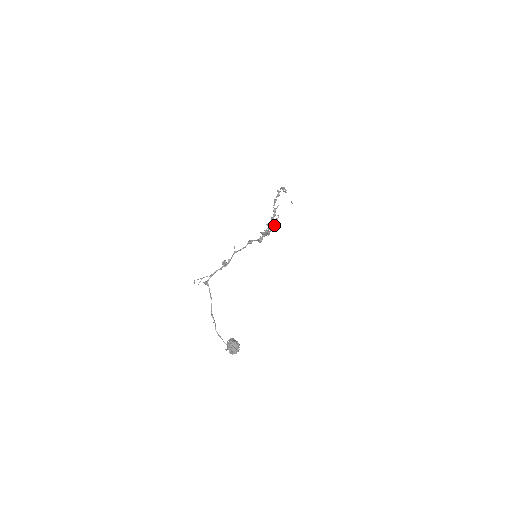
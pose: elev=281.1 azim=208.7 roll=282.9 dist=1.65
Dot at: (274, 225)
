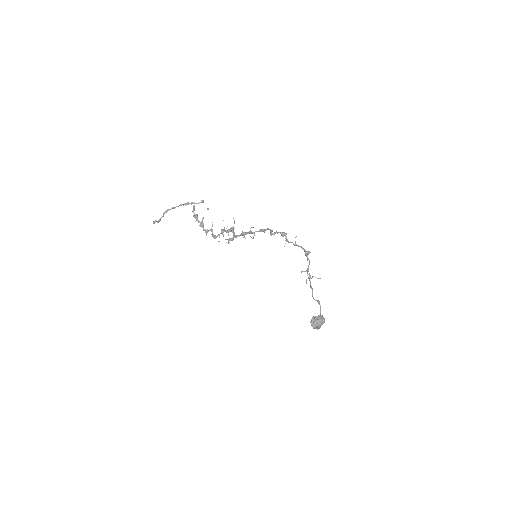
Dot at: (234, 228)
